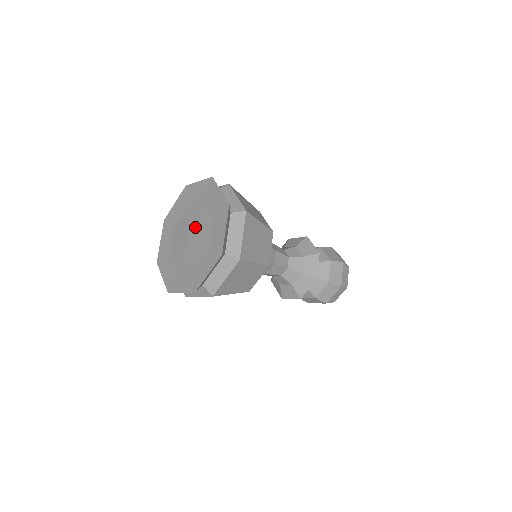
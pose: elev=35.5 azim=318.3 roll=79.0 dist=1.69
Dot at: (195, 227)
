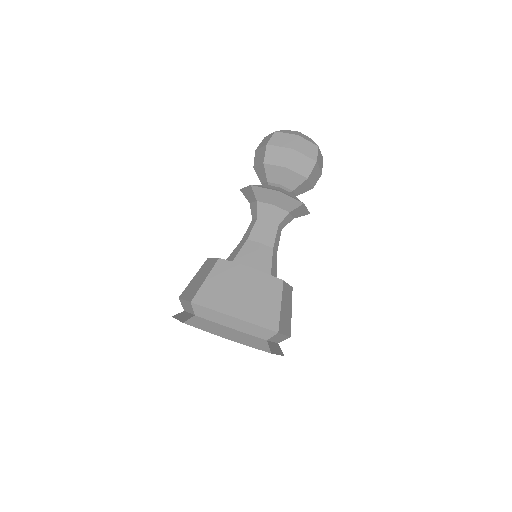
Dot at: occluded
